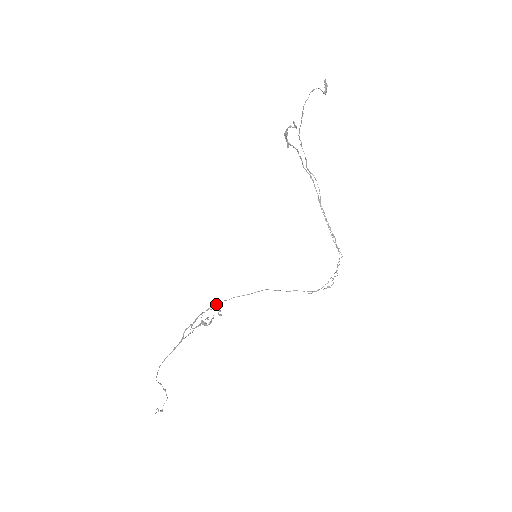
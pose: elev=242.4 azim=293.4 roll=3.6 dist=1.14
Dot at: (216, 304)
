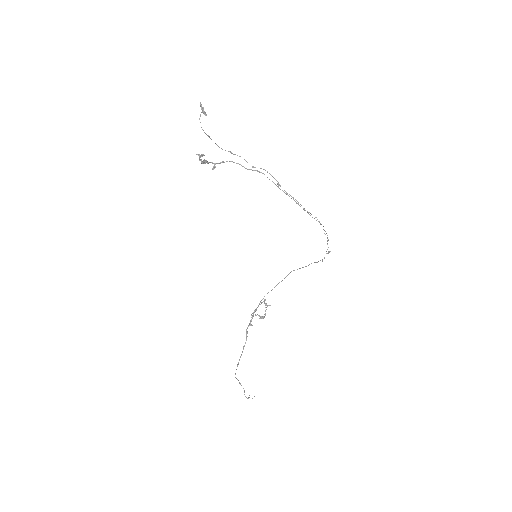
Dot at: (263, 298)
